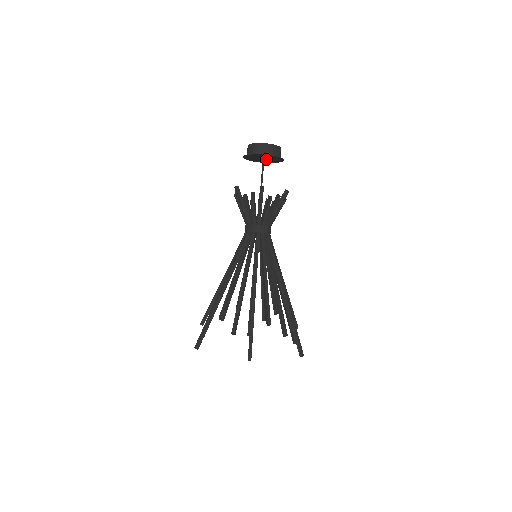
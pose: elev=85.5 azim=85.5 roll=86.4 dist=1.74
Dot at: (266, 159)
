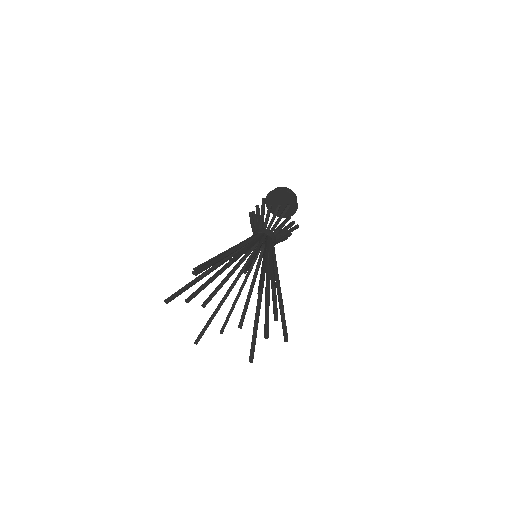
Dot at: (282, 206)
